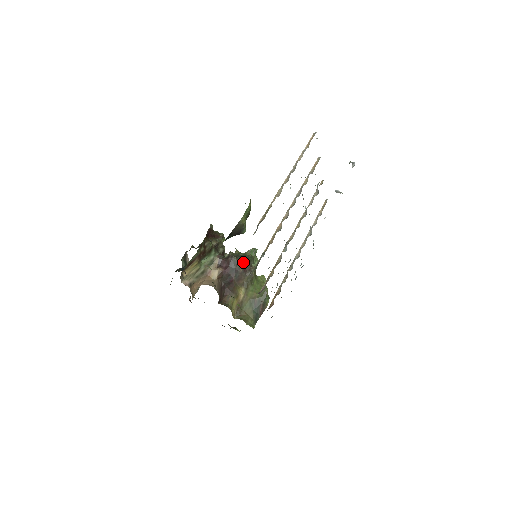
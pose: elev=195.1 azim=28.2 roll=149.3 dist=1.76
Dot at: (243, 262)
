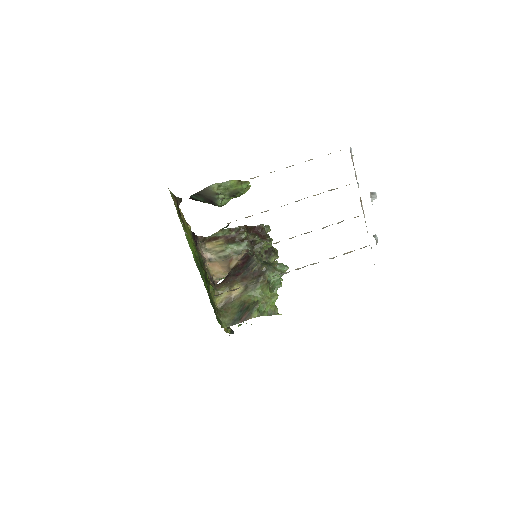
Dot at: (259, 266)
